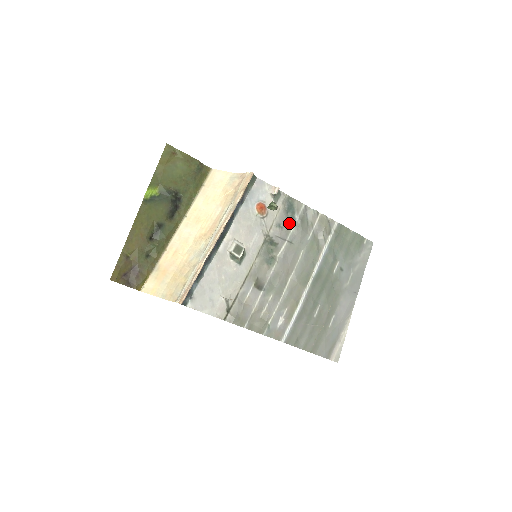
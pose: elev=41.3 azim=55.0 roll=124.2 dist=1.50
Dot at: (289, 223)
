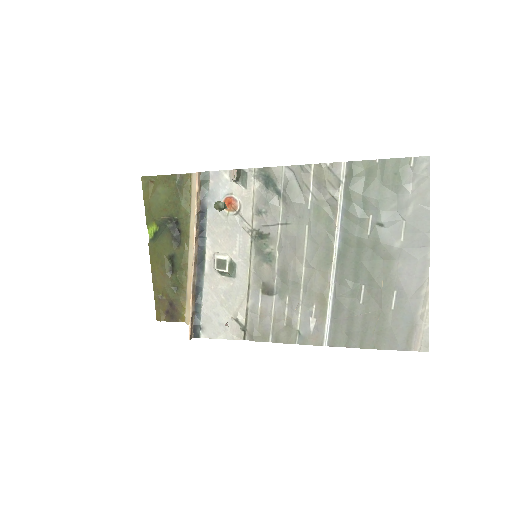
Dot at: (273, 201)
